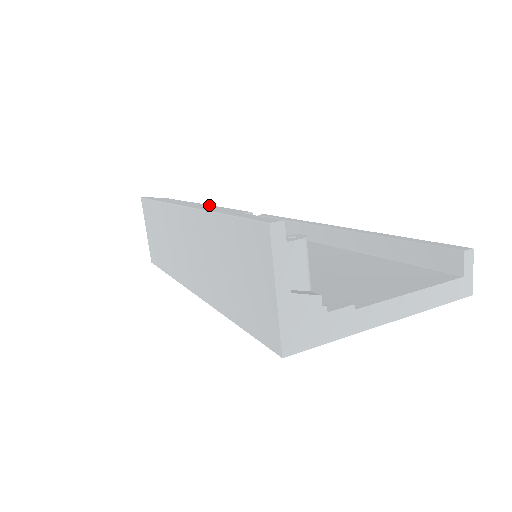
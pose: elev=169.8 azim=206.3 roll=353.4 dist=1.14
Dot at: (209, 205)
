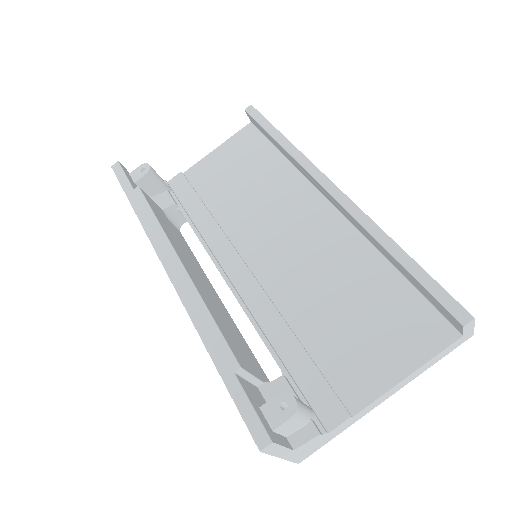
Dot at: (194, 289)
